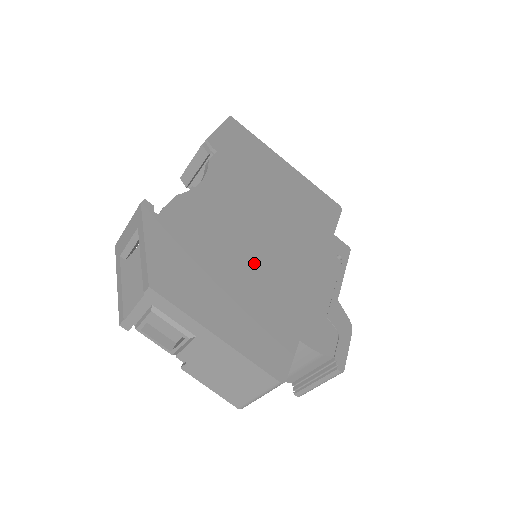
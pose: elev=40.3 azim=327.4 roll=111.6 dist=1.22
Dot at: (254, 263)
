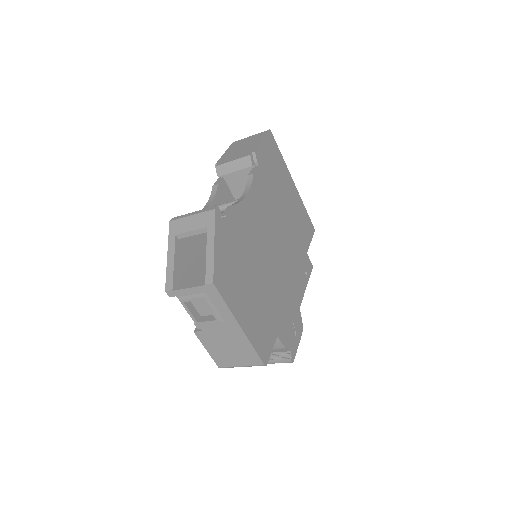
Dot at: (265, 271)
